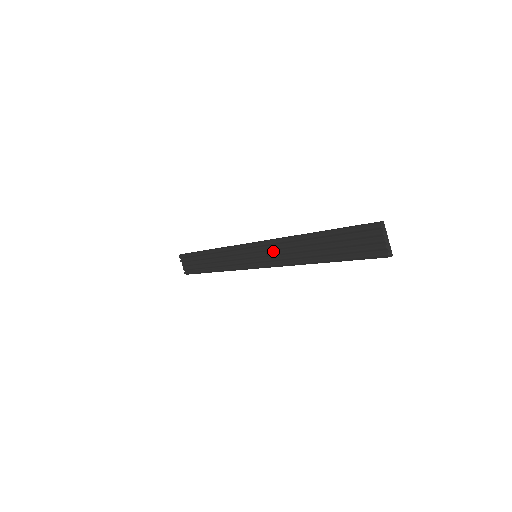
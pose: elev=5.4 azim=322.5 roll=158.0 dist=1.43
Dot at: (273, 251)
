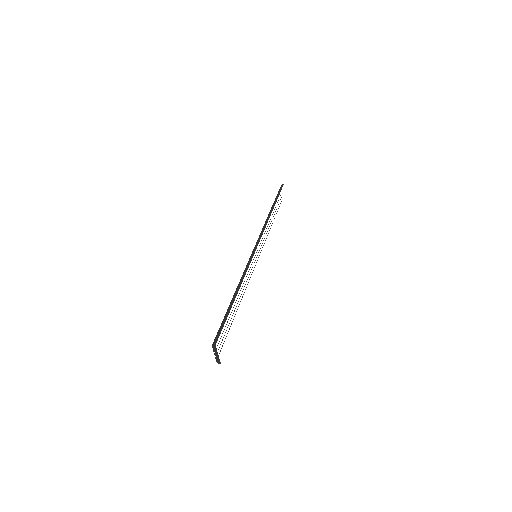
Dot at: occluded
